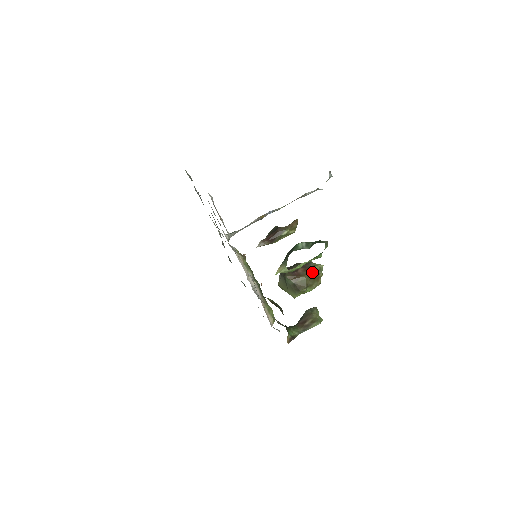
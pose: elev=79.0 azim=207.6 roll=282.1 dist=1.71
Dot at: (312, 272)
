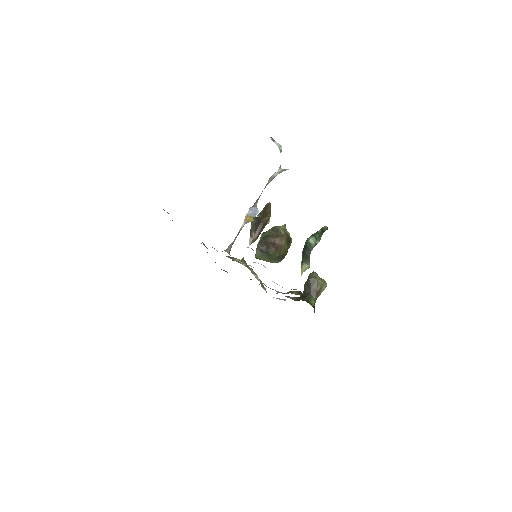
Dot at: (287, 238)
